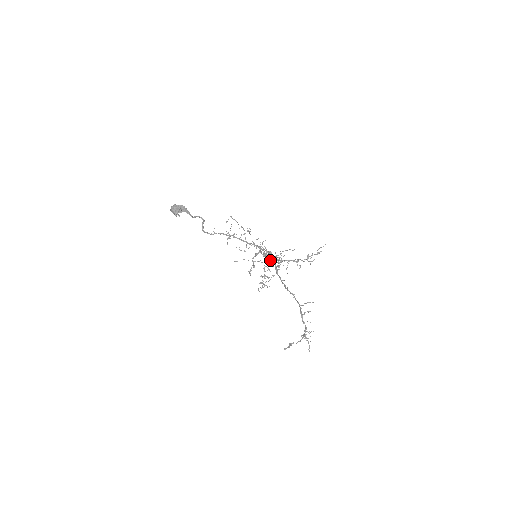
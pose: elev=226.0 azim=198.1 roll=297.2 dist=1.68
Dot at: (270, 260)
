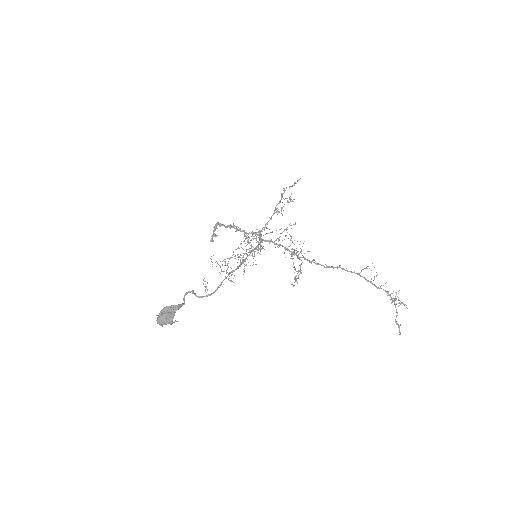
Dot at: (292, 259)
